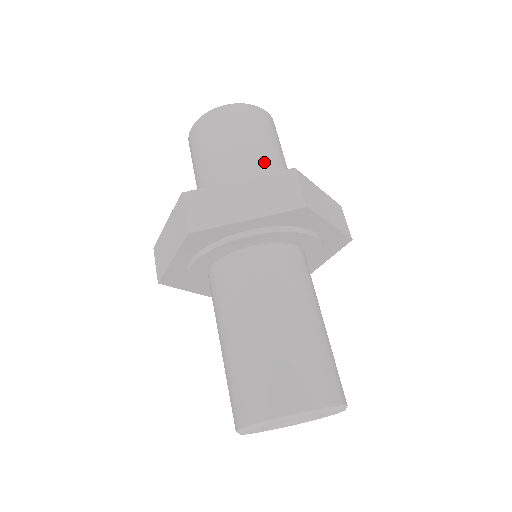
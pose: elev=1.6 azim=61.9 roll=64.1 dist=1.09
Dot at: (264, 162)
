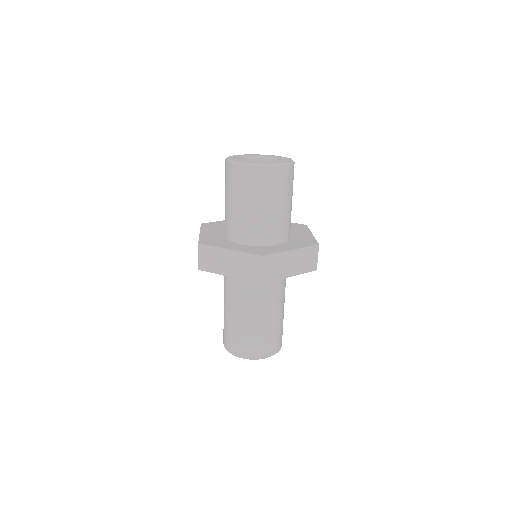
Dot at: (259, 221)
